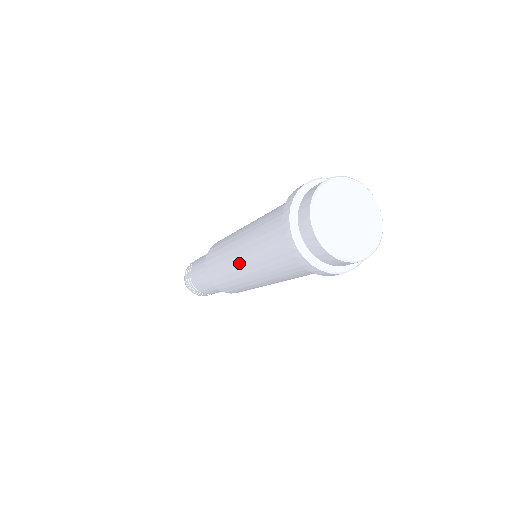
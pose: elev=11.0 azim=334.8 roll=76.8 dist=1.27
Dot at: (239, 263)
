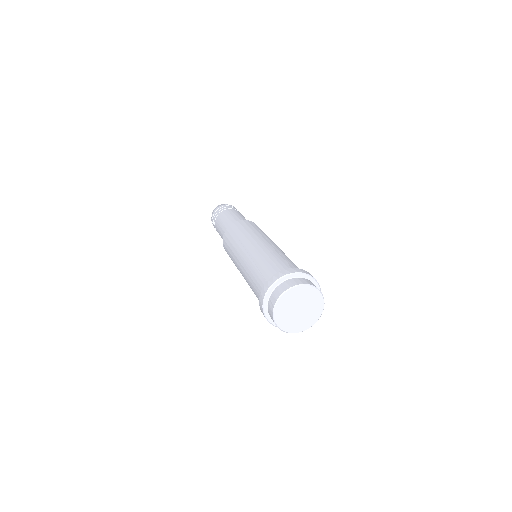
Dot at: (241, 258)
